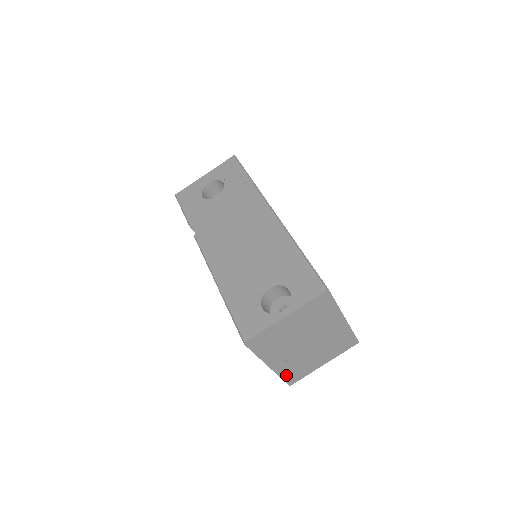
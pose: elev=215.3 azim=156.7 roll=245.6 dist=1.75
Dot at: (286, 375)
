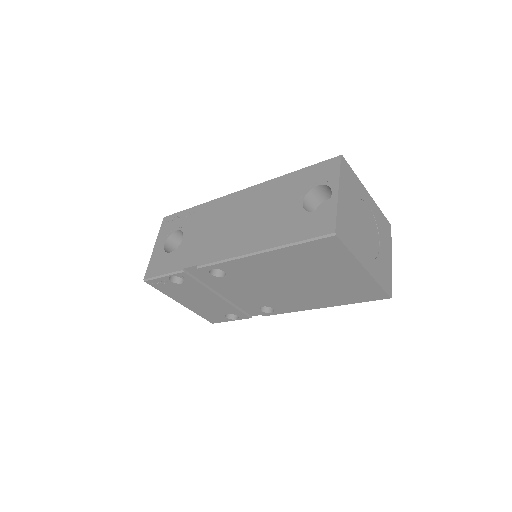
Dot at: (381, 282)
